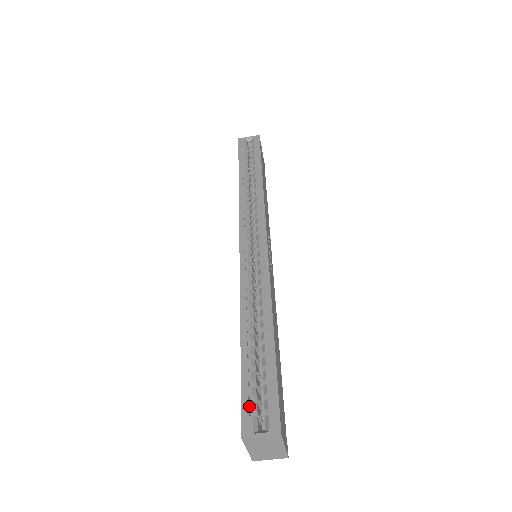
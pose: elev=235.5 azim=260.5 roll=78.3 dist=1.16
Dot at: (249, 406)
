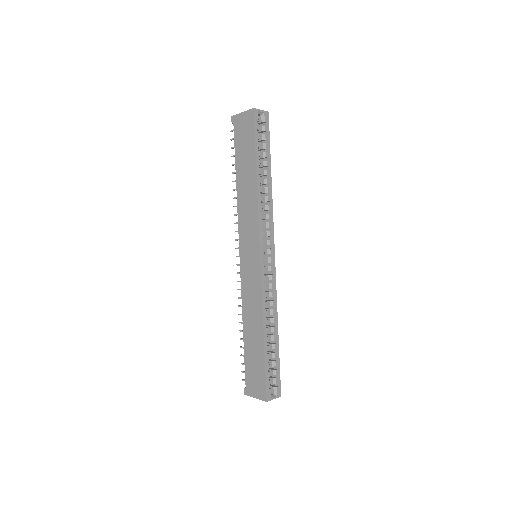
Dot at: (269, 384)
